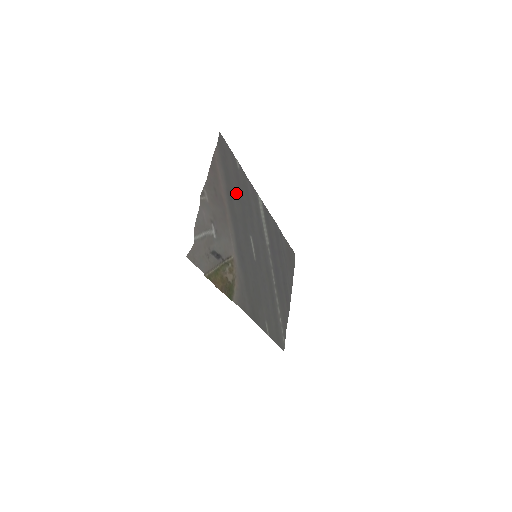
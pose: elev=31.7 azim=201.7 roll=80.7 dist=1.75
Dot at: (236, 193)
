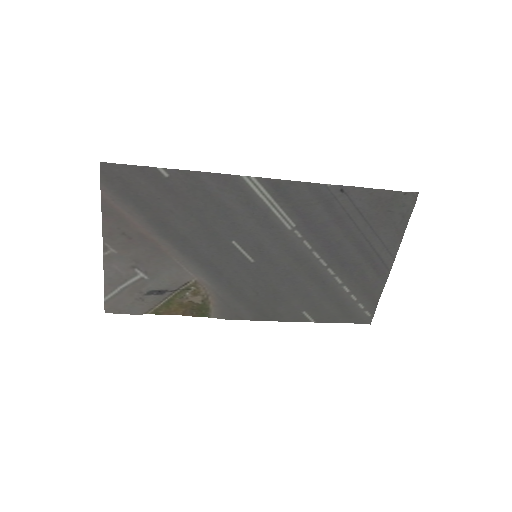
Dot at: (175, 210)
